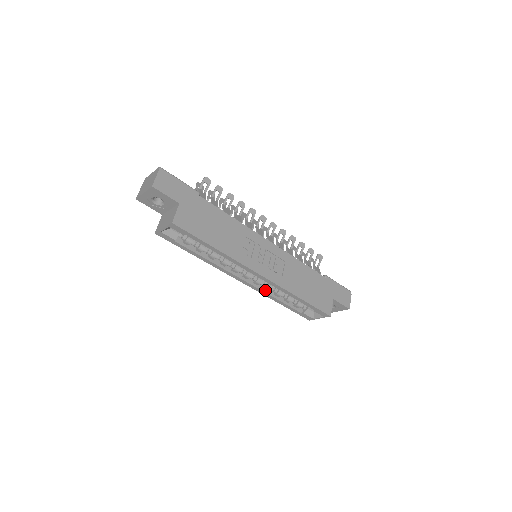
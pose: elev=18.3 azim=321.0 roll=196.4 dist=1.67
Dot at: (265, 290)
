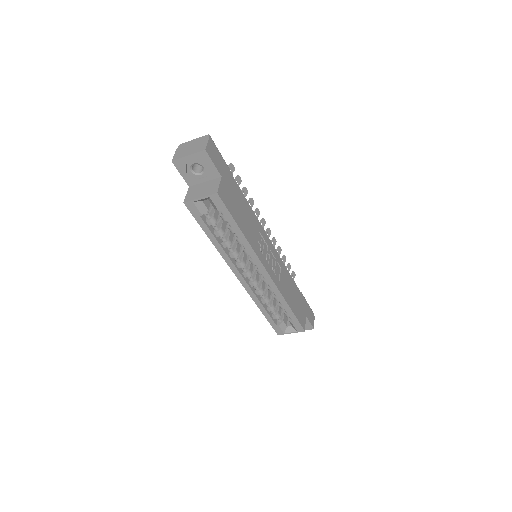
Dot at: (256, 293)
